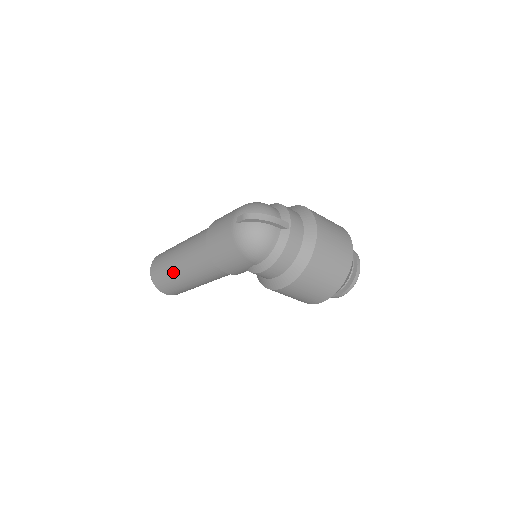
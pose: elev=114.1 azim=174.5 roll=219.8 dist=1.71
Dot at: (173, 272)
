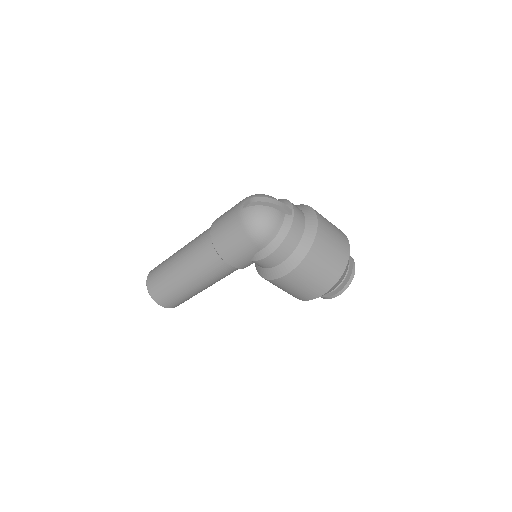
Dot at: (173, 275)
